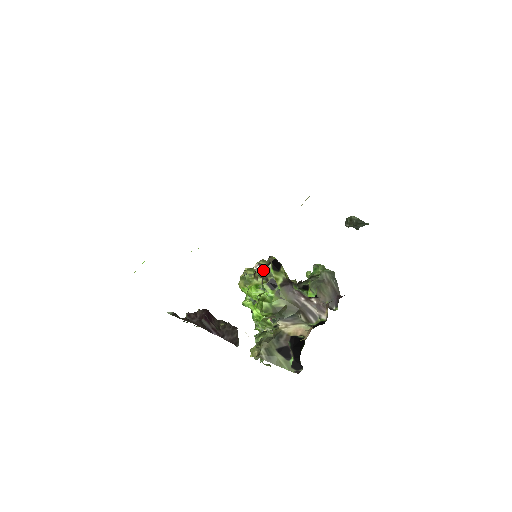
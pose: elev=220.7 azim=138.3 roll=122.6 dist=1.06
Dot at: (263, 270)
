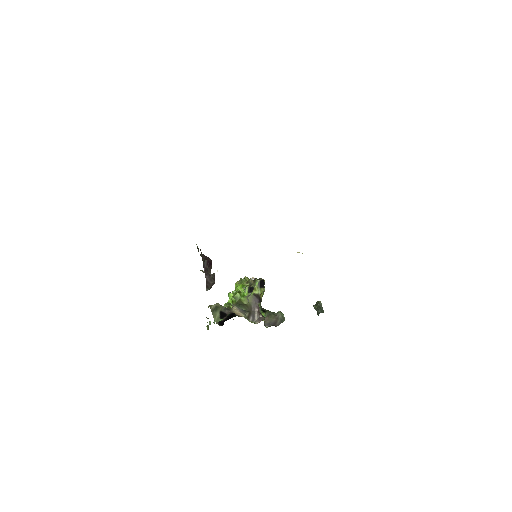
Dot at: occluded
